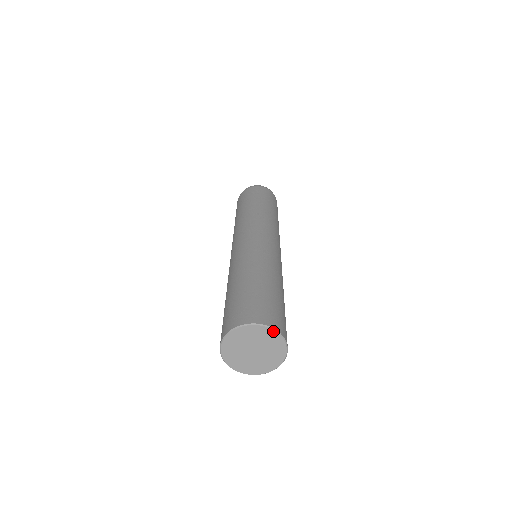
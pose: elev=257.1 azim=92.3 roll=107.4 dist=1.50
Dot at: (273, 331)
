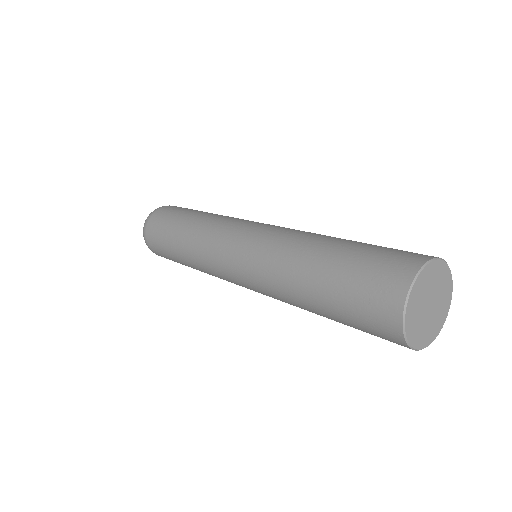
Dot at: (436, 261)
